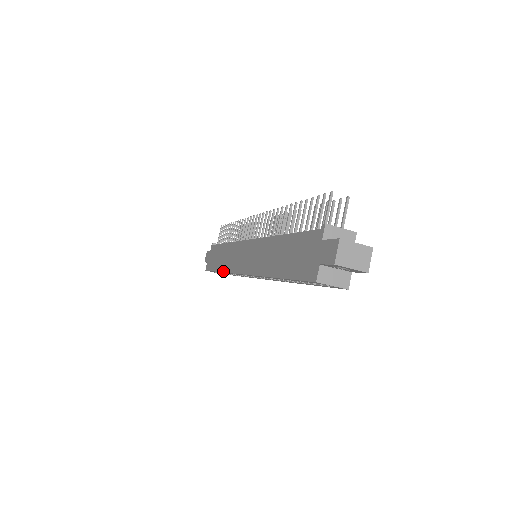
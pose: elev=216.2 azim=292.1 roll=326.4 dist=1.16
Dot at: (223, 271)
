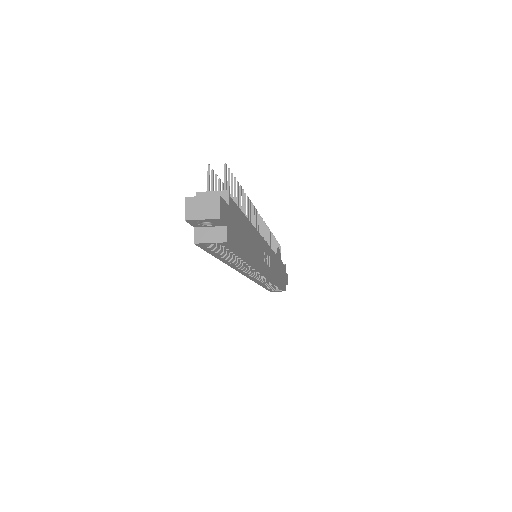
Dot at: occluded
